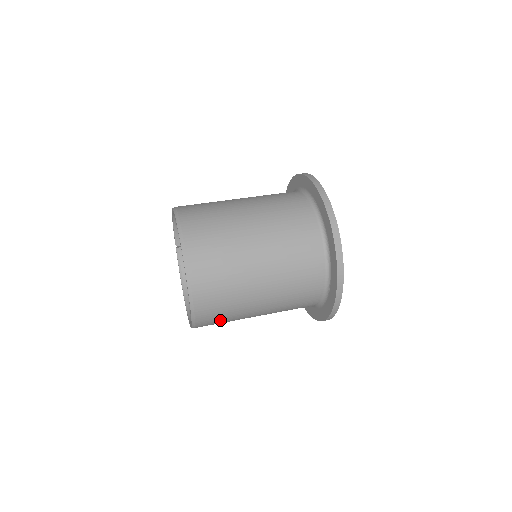
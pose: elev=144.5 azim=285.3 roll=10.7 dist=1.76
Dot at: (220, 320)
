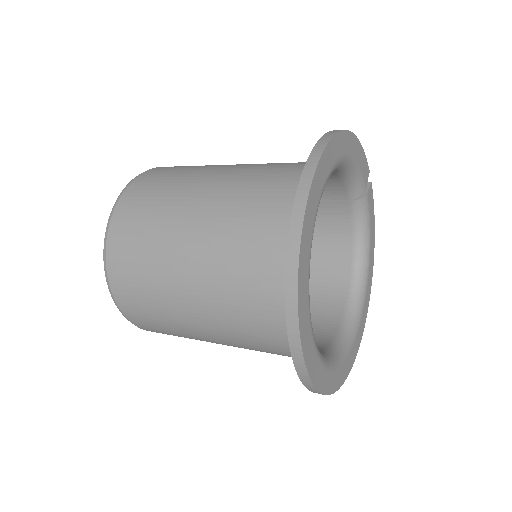
Dot at: occluded
